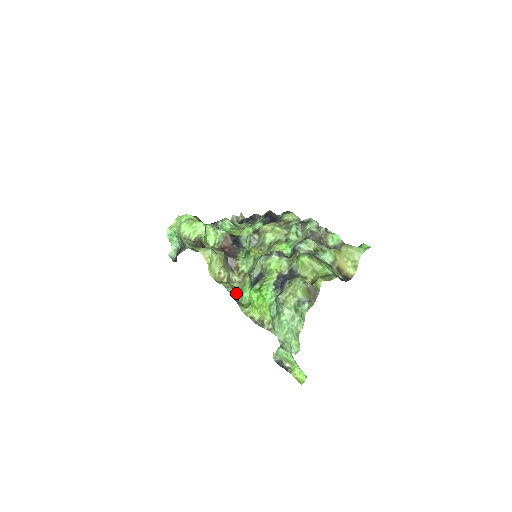
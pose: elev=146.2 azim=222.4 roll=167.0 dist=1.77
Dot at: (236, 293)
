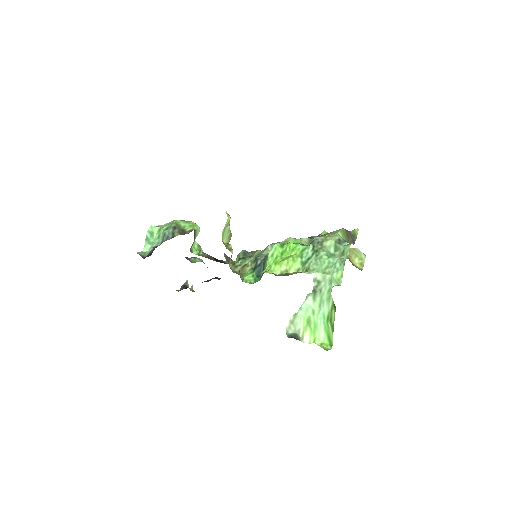
Dot at: (239, 271)
